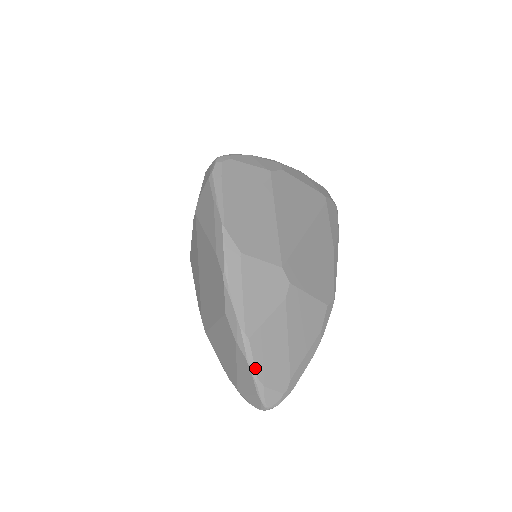
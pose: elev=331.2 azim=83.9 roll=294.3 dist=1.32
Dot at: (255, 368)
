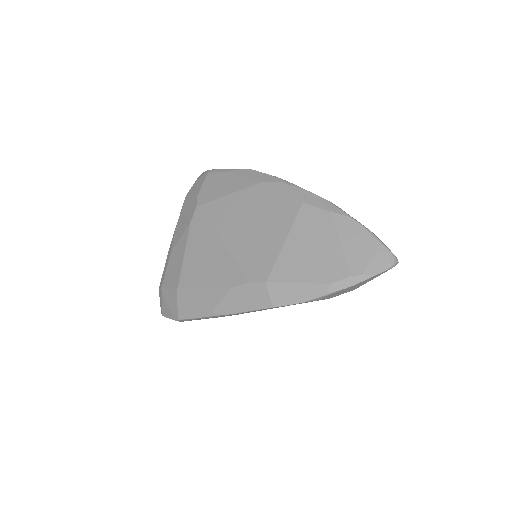
Dot at: (361, 224)
